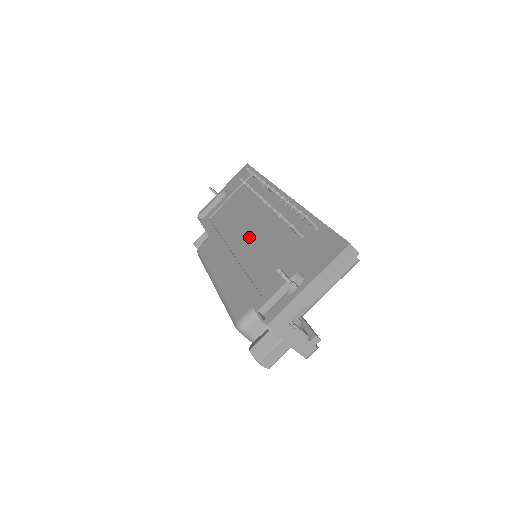
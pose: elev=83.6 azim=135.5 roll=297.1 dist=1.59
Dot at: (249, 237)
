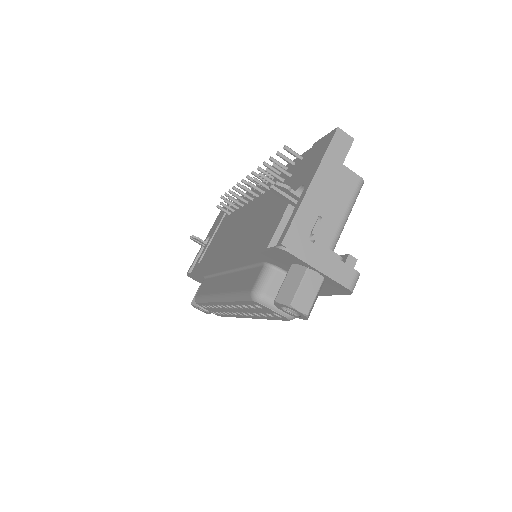
Dot at: (240, 231)
